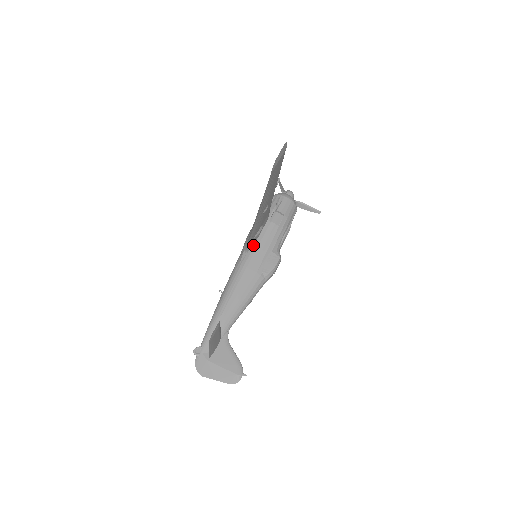
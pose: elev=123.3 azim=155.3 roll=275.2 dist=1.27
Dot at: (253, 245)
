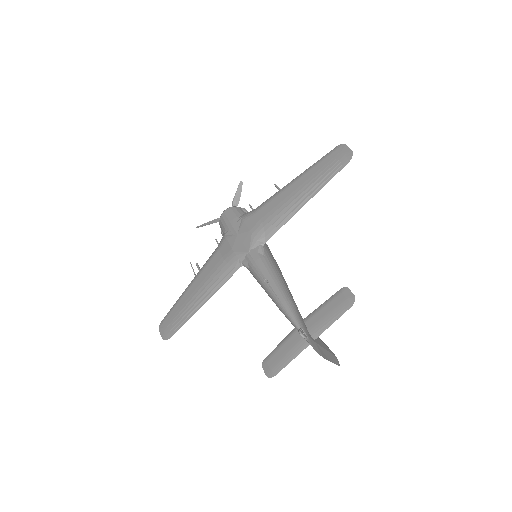
Dot at: occluded
